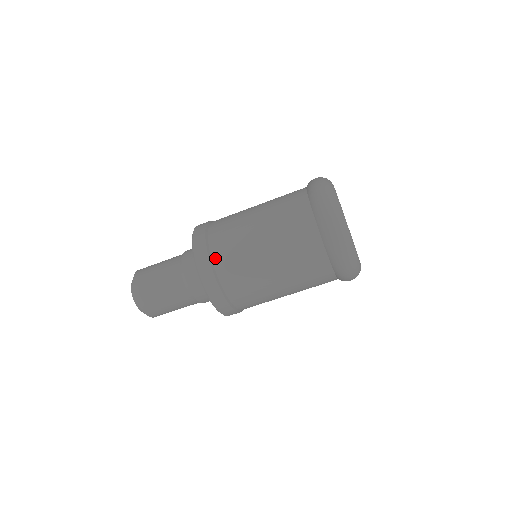
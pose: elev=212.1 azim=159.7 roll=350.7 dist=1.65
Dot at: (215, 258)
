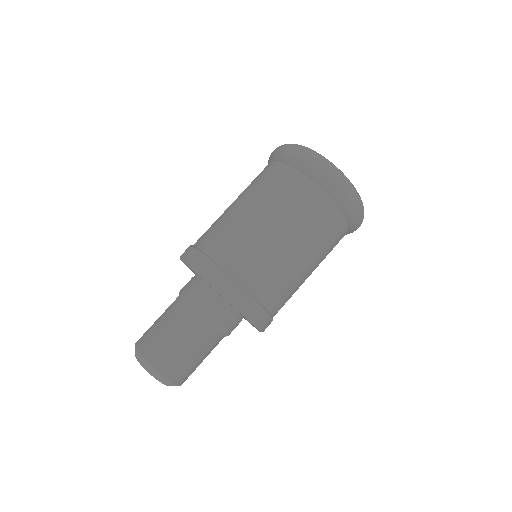
Dot at: (245, 282)
